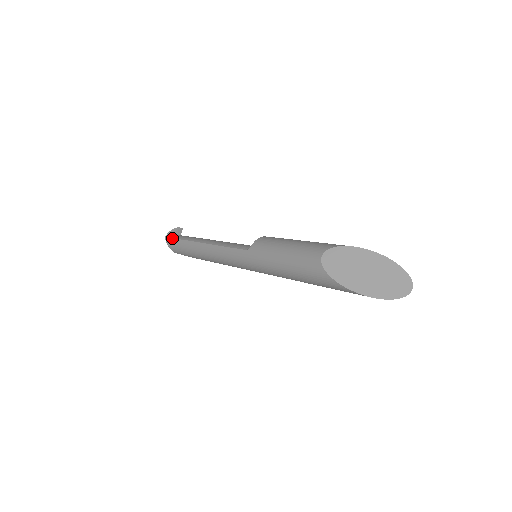
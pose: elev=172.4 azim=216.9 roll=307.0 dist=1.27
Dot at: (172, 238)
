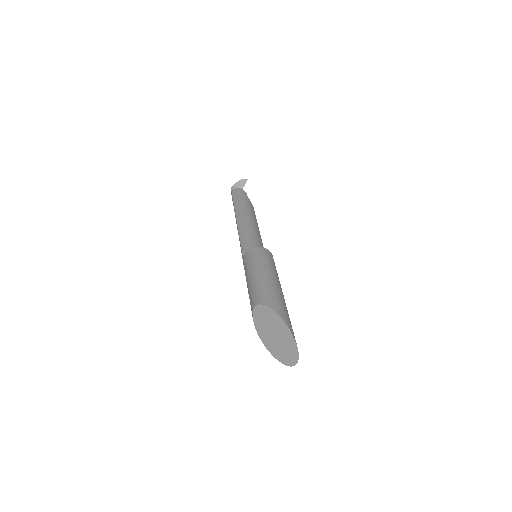
Dot at: (232, 195)
